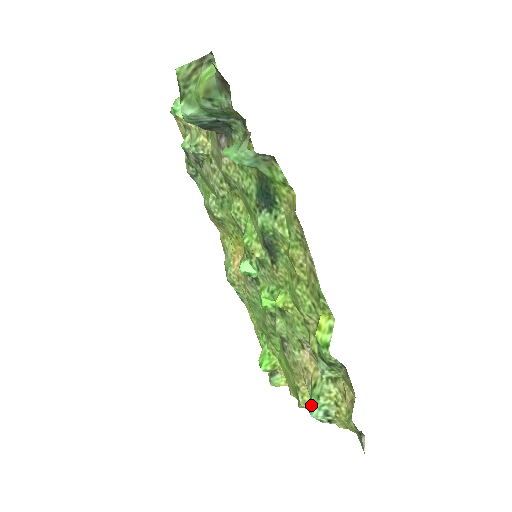
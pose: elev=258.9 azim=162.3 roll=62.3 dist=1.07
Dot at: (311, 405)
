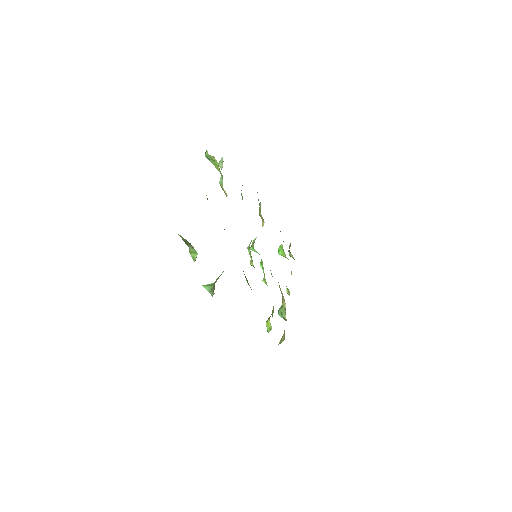
Dot at: (279, 311)
